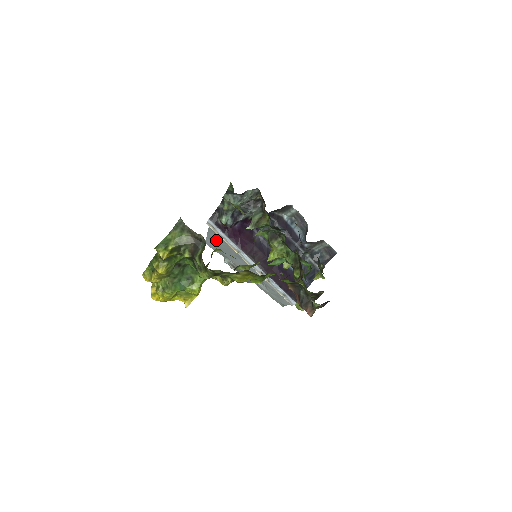
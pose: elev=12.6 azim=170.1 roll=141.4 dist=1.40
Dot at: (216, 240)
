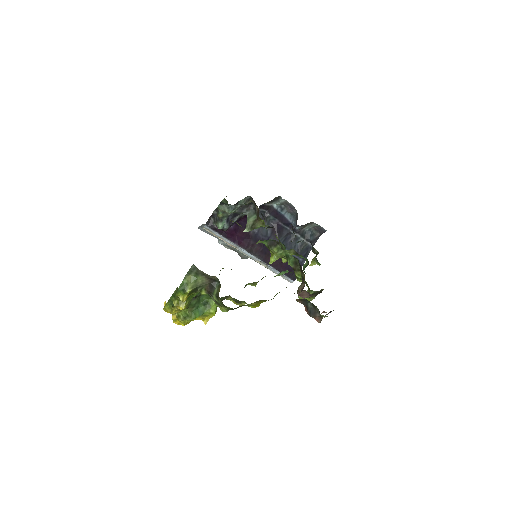
Dot at: occluded
